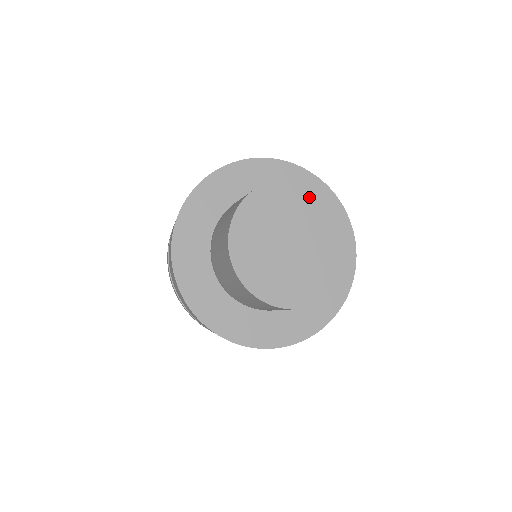
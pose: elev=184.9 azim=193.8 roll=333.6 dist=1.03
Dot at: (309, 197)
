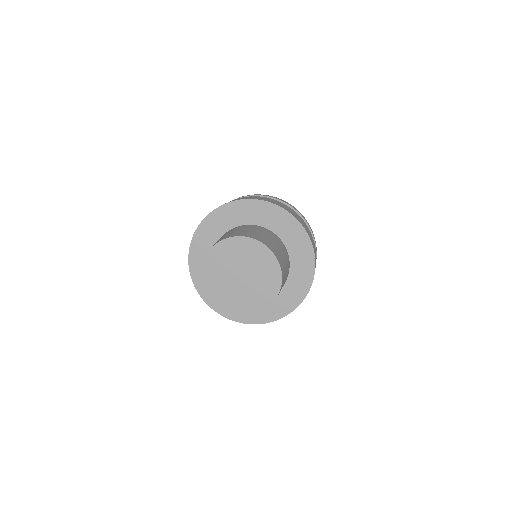
Dot at: (257, 250)
